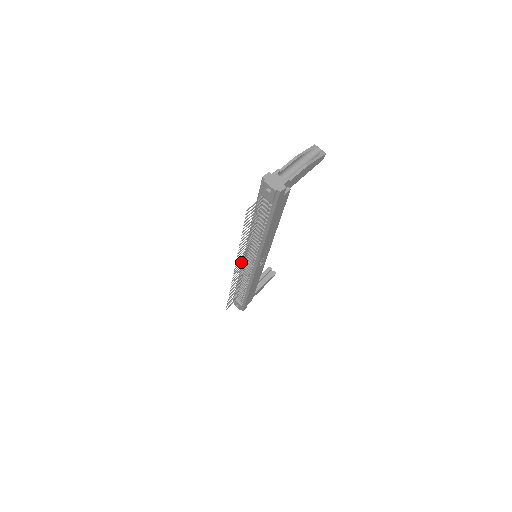
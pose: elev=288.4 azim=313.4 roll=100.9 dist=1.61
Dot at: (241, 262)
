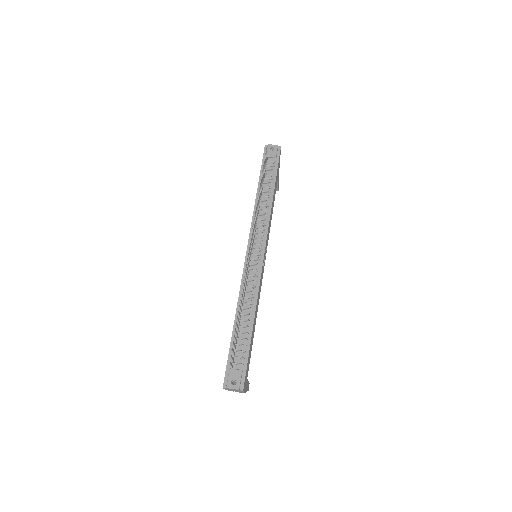
Dot at: (251, 241)
